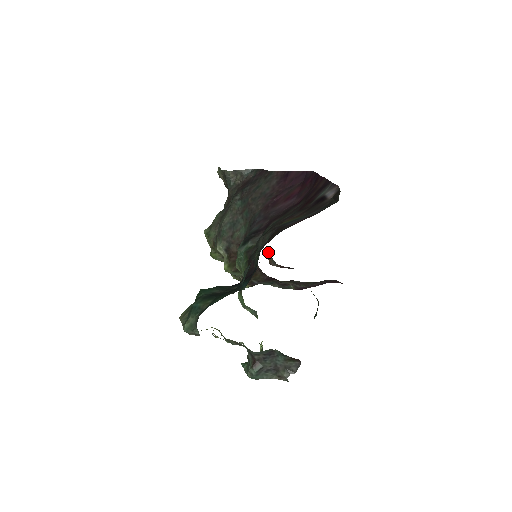
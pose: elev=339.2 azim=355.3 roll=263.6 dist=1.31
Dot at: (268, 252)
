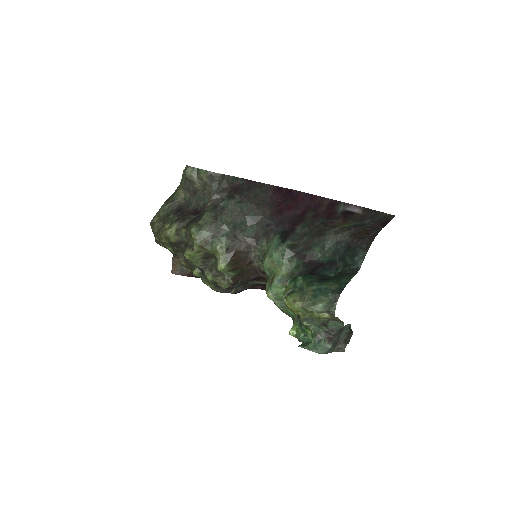
Dot at: occluded
